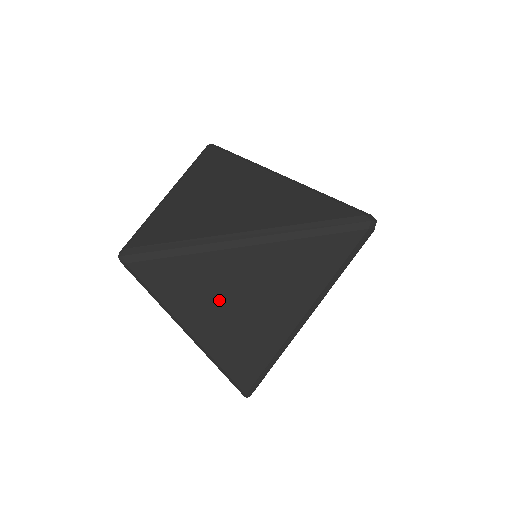
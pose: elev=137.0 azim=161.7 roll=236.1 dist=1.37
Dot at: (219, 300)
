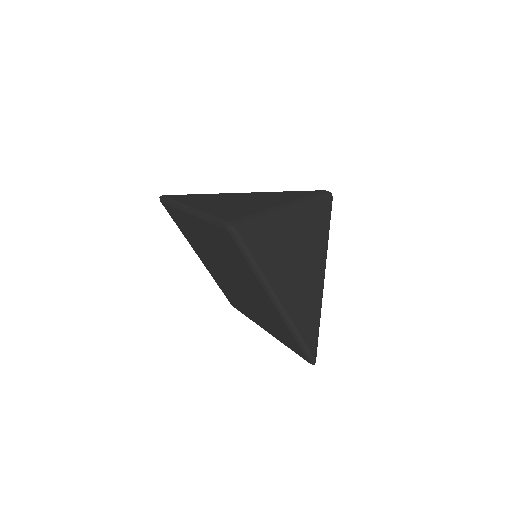
Dot at: (288, 262)
